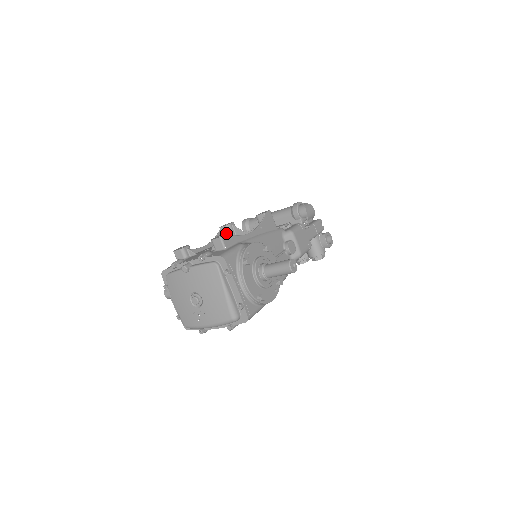
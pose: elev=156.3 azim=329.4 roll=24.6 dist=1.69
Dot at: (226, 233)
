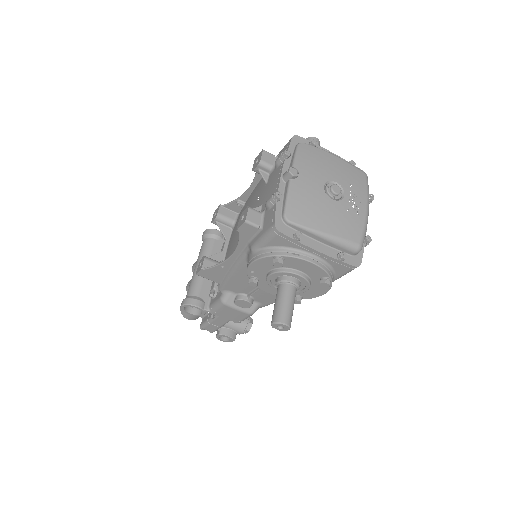
Dot at: (255, 160)
